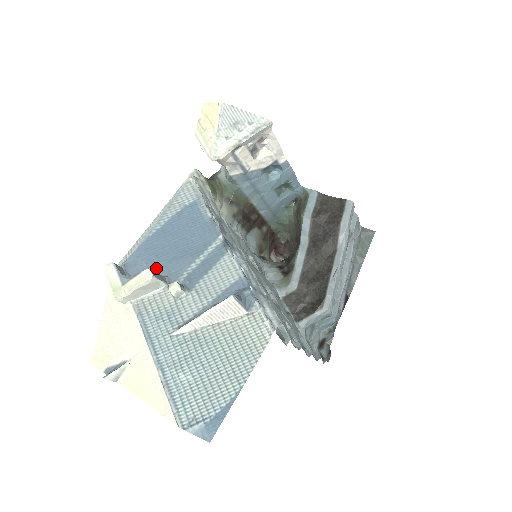
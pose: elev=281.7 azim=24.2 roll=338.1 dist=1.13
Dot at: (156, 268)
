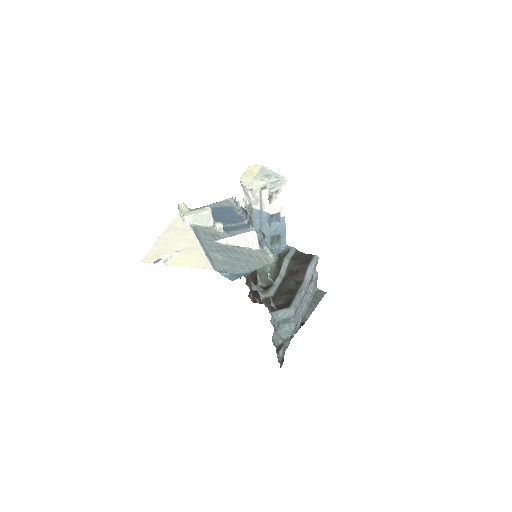
Dot at: occluded
